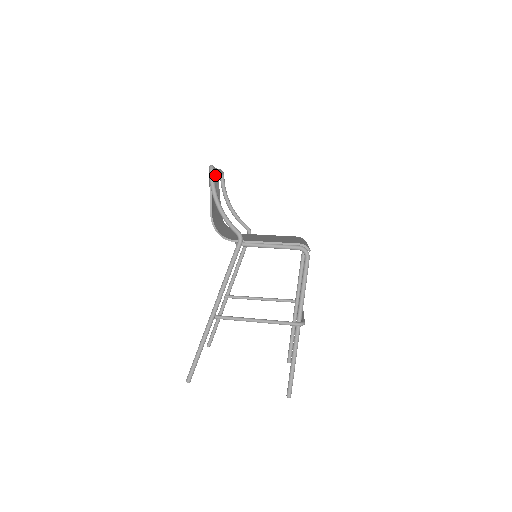
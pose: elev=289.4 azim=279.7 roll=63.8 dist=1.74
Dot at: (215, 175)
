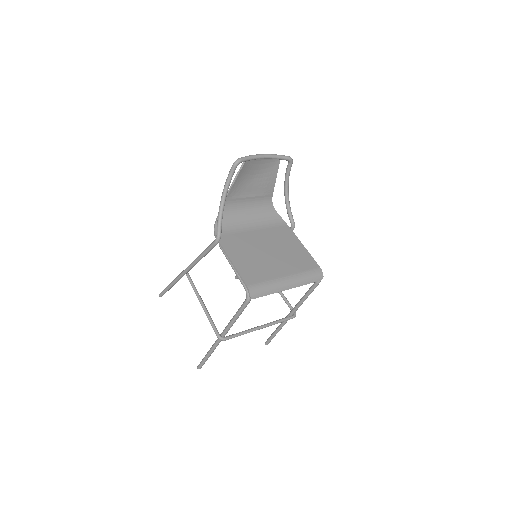
Dot at: (272, 161)
